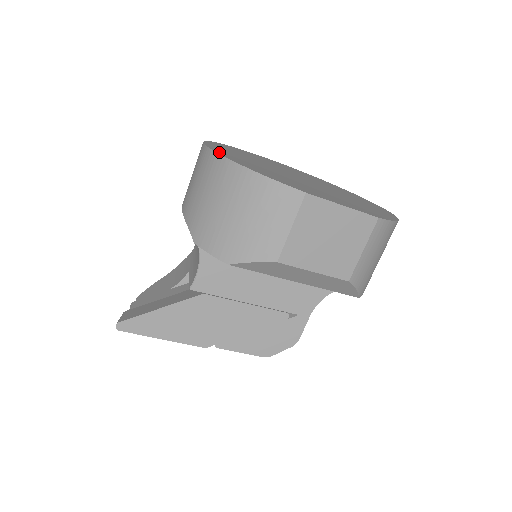
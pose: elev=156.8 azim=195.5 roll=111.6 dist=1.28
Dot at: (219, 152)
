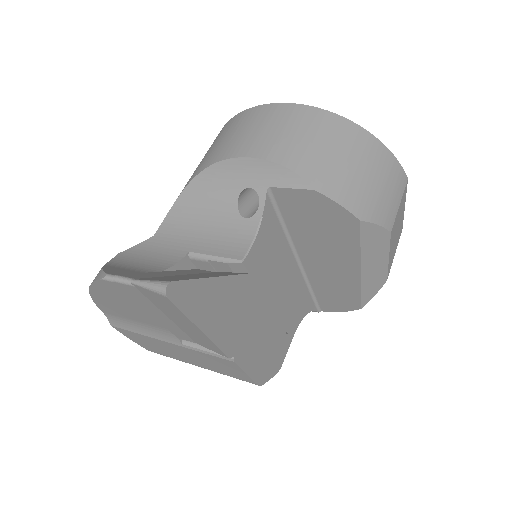
Dot at: occluded
